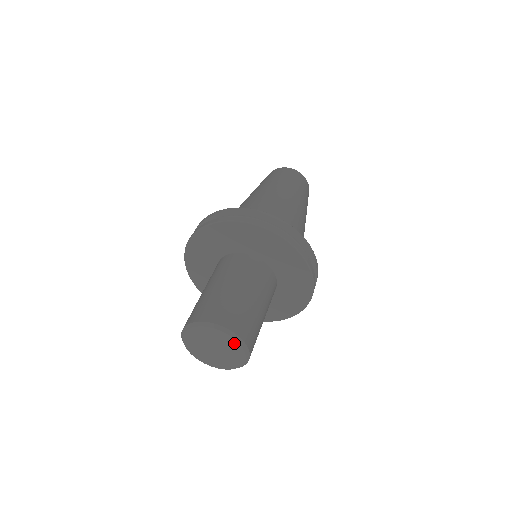
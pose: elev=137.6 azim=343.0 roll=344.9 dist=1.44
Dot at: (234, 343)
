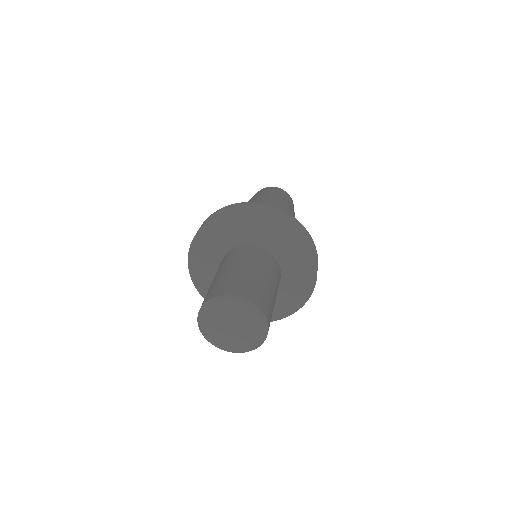
Dot at: (259, 334)
